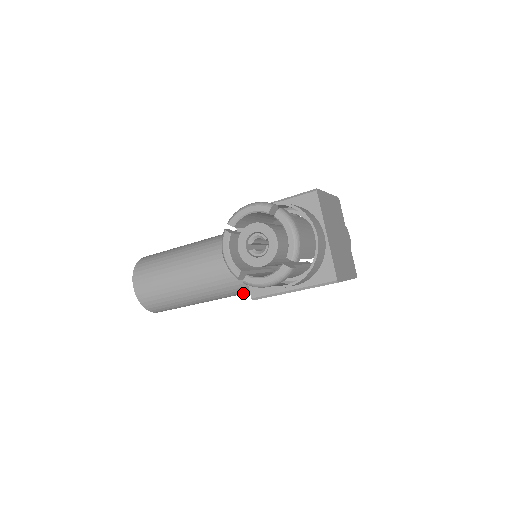
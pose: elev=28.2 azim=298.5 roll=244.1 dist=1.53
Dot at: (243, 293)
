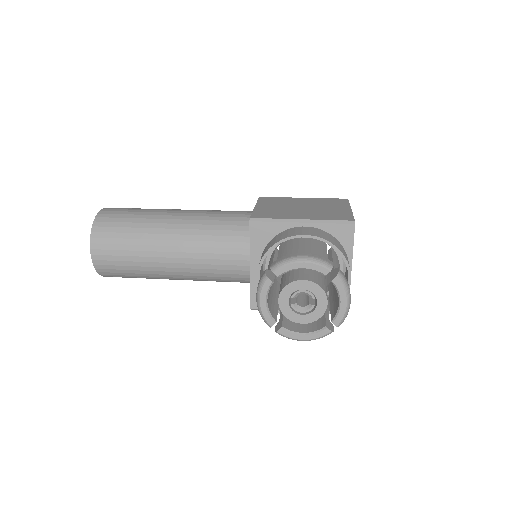
Dot at: occluded
